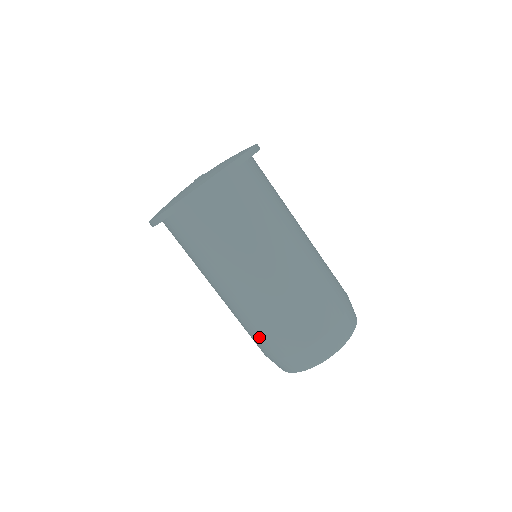
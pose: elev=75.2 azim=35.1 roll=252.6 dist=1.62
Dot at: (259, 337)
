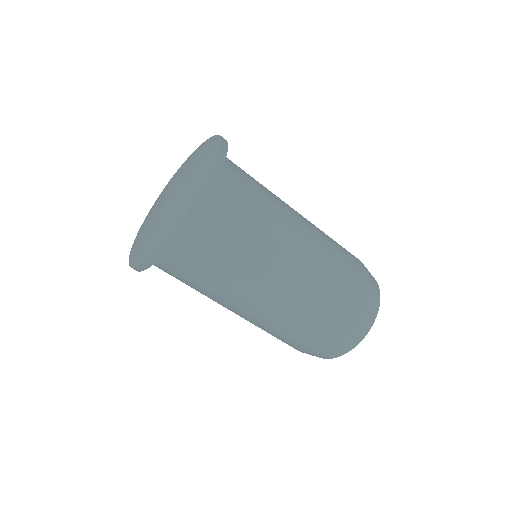
Dot at: occluded
